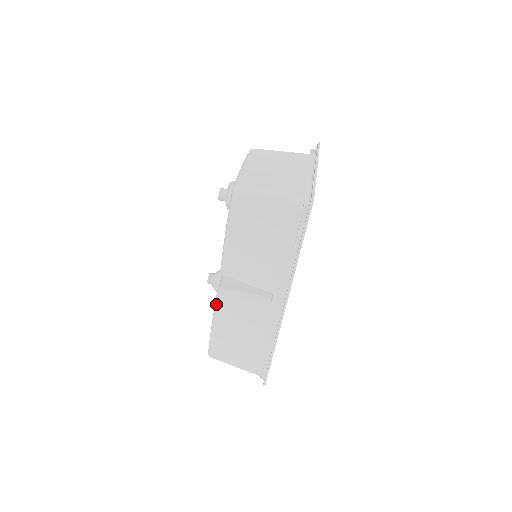
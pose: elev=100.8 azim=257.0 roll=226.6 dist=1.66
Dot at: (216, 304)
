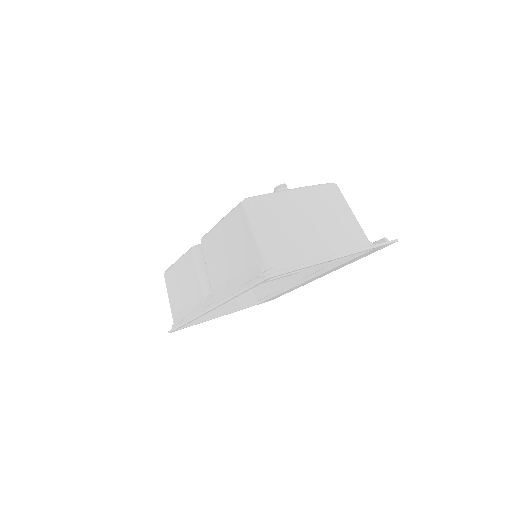
Dot at: (187, 252)
